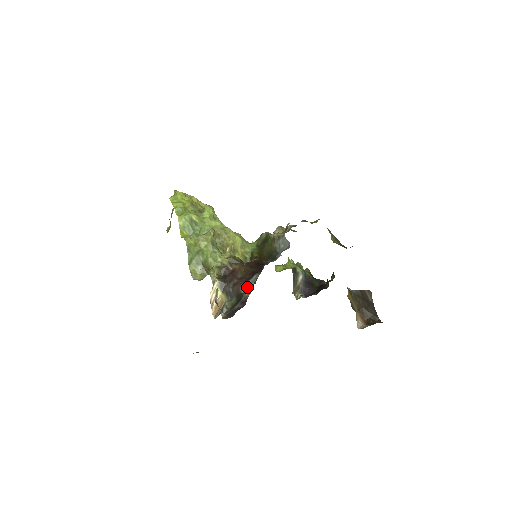
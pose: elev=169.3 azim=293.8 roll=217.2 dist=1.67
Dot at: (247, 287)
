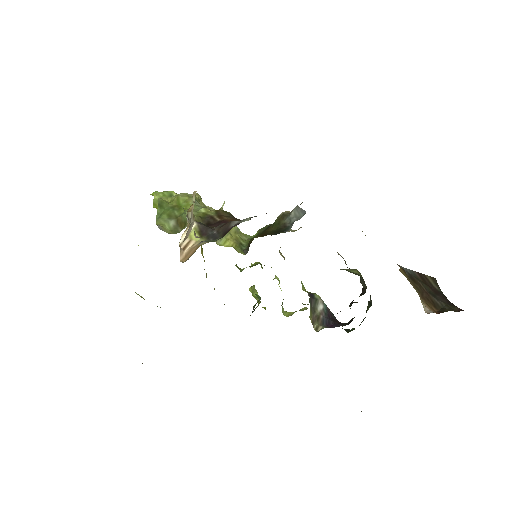
Dot at: (241, 220)
